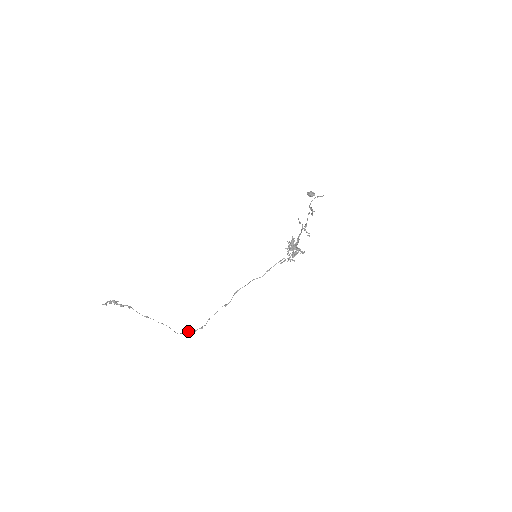
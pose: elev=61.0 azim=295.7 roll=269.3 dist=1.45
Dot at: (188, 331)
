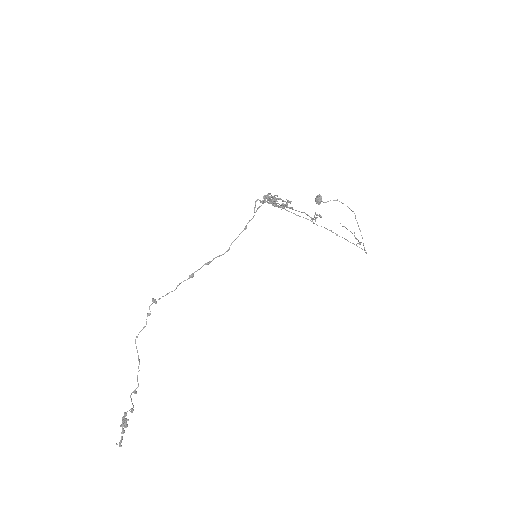
Dot at: (145, 326)
